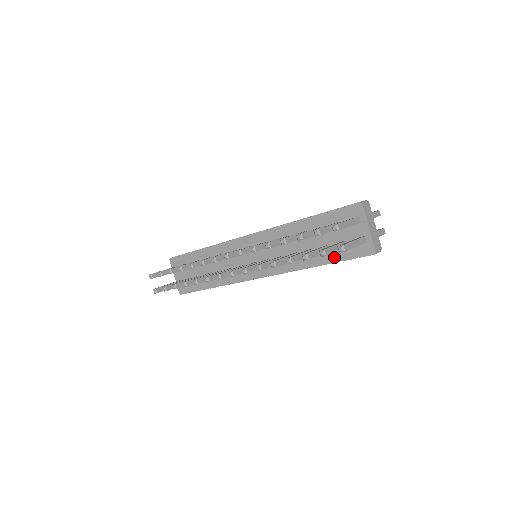
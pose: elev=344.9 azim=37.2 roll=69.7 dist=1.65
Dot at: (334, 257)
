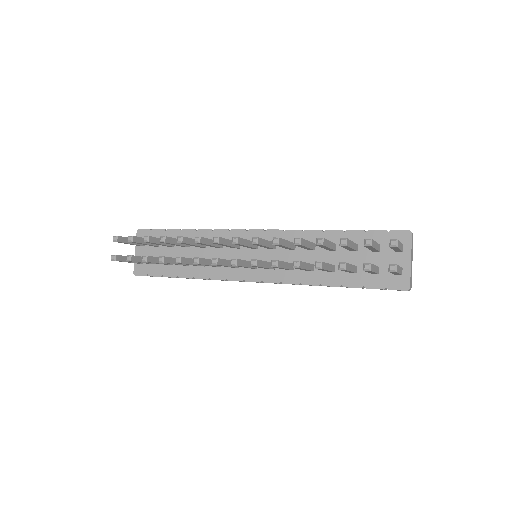
Dot at: (357, 281)
